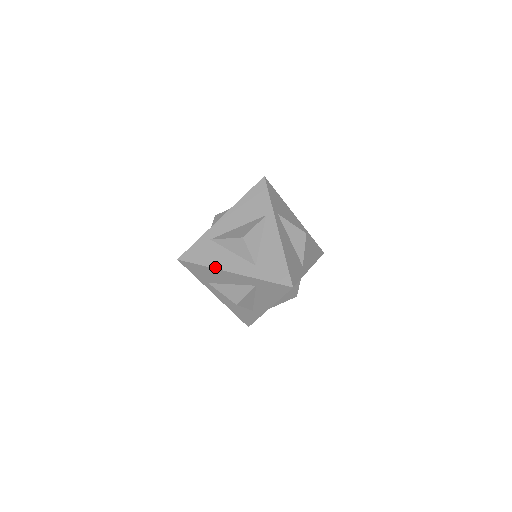
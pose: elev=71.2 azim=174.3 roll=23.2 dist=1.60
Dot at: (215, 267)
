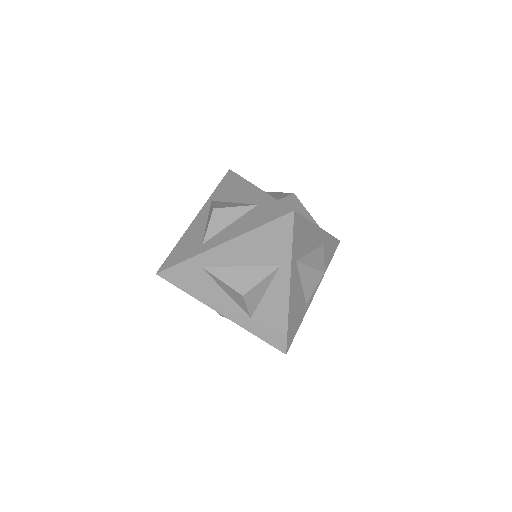
Dot at: (202, 301)
